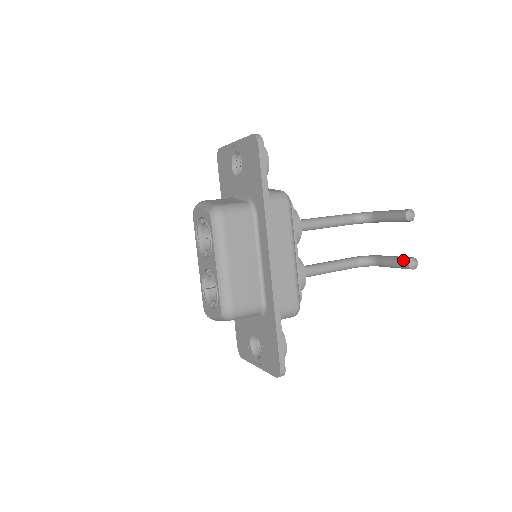
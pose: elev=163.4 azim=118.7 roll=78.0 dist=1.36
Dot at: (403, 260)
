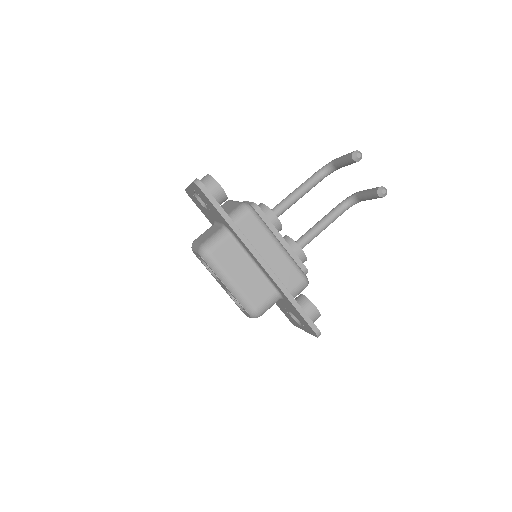
Dot at: (373, 193)
